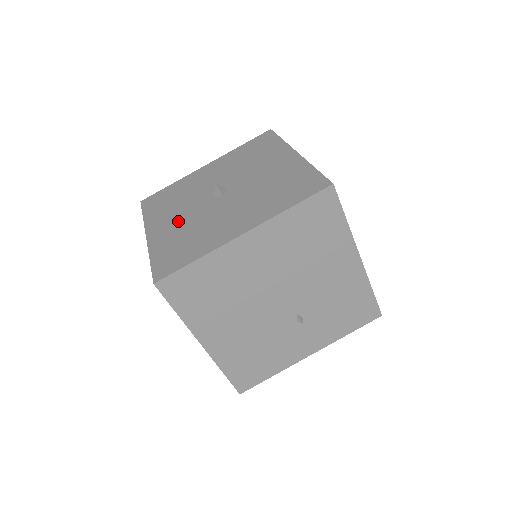
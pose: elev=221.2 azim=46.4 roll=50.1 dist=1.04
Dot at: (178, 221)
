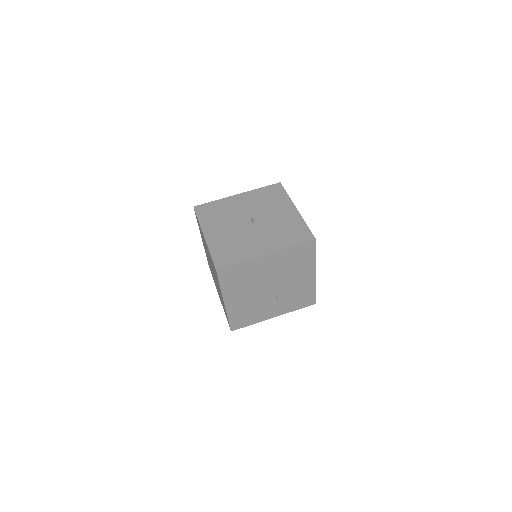
Dot at: (225, 232)
